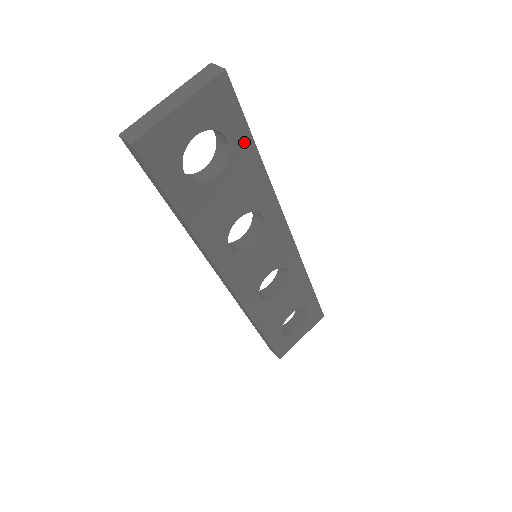
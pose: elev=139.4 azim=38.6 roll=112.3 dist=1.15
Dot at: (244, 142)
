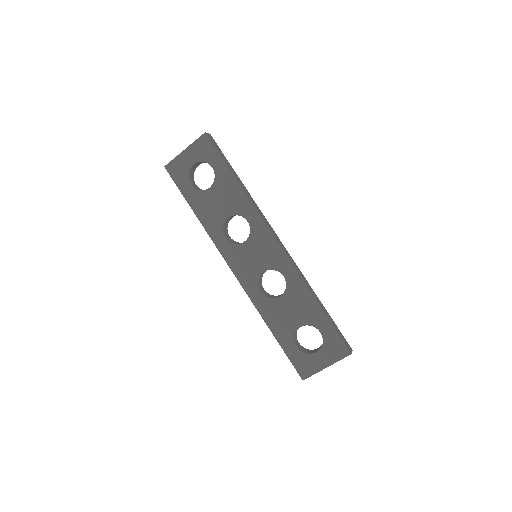
Dot at: (223, 169)
